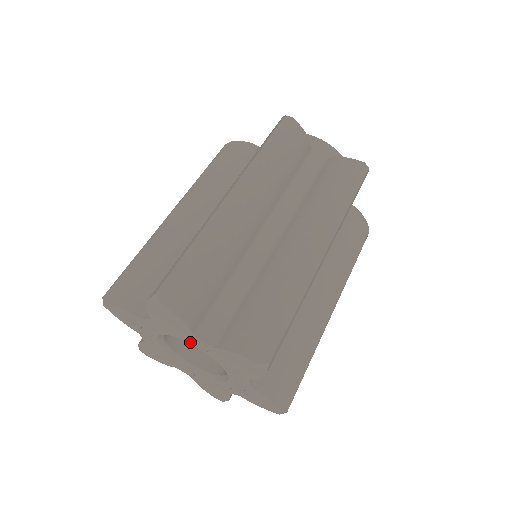
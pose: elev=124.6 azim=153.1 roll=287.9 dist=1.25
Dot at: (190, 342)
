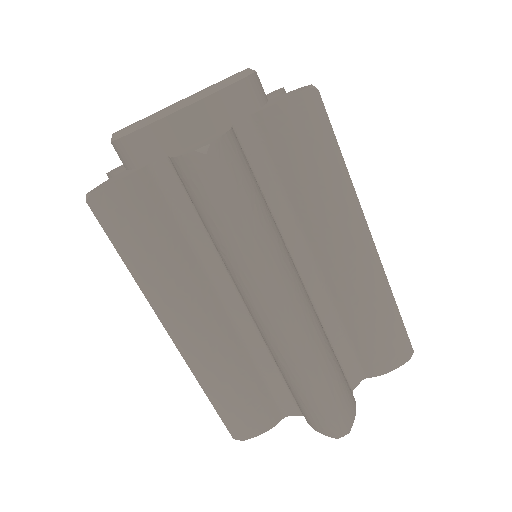
Dot at: occluded
